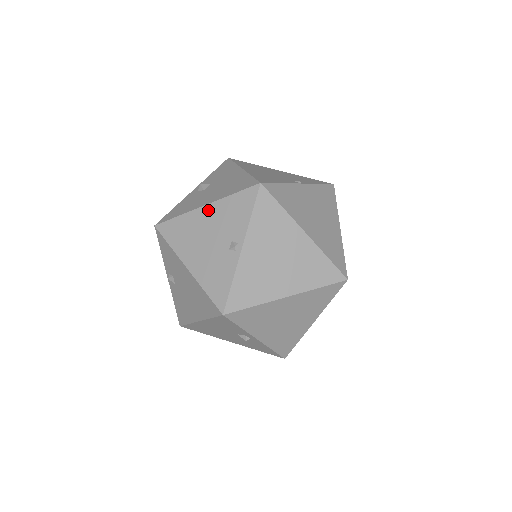
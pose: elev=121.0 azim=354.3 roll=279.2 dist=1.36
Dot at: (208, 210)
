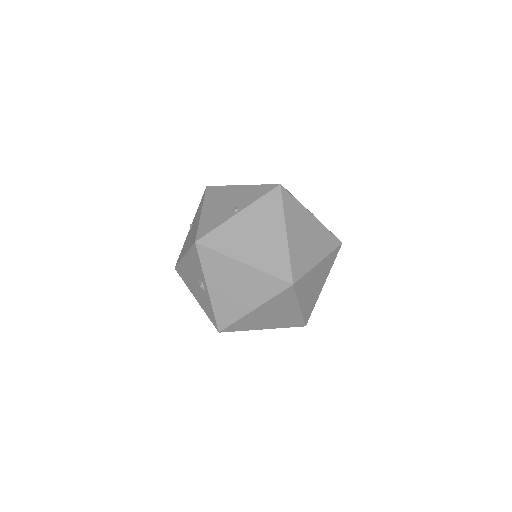
Dot at: (241, 188)
